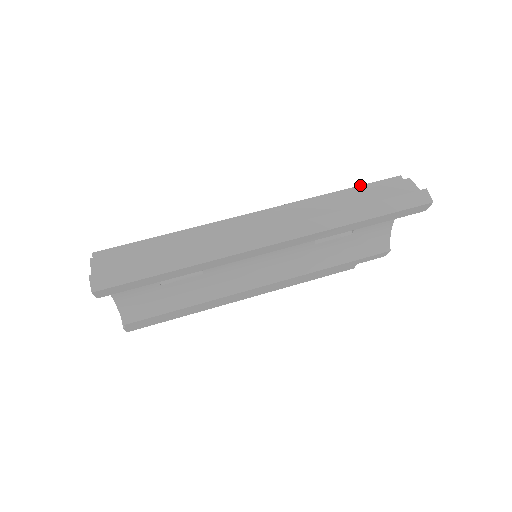
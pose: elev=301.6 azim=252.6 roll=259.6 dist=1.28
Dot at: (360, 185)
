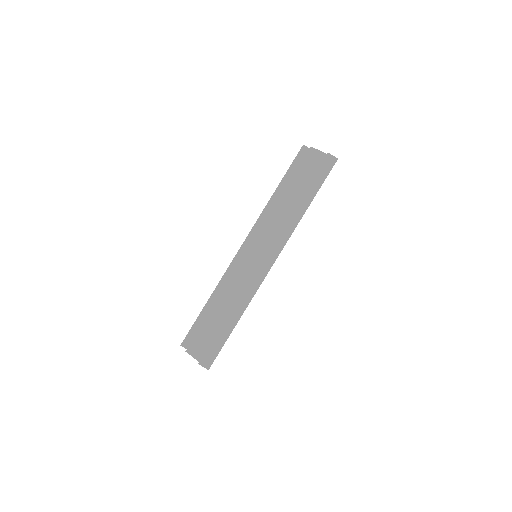
Dot at: (285, 174)
